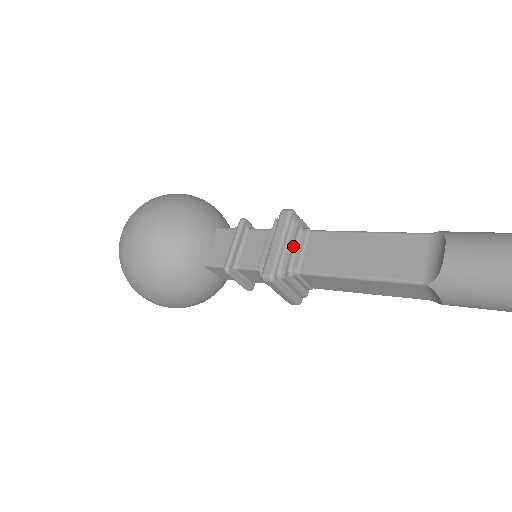
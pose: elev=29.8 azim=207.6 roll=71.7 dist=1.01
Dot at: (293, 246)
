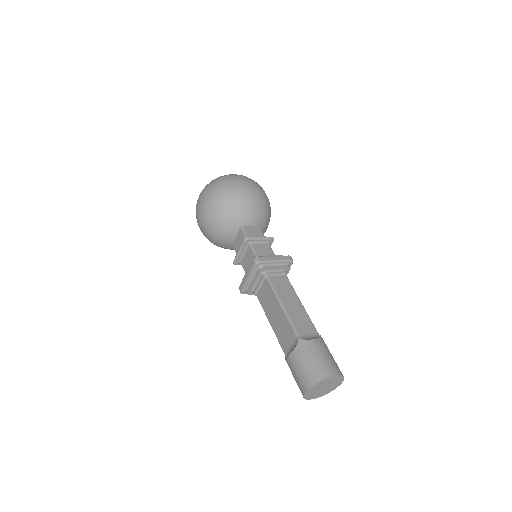
Dot at: (255, 282)
